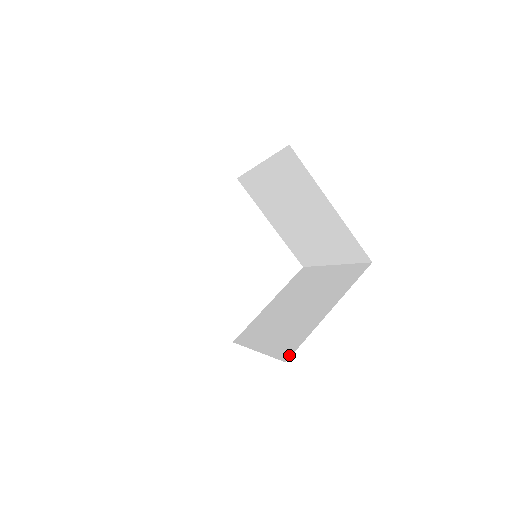
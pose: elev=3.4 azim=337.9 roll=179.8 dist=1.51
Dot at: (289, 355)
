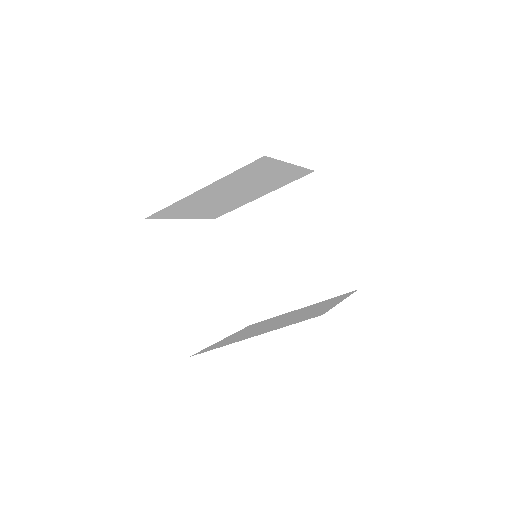
Dot at: (321, 314)
